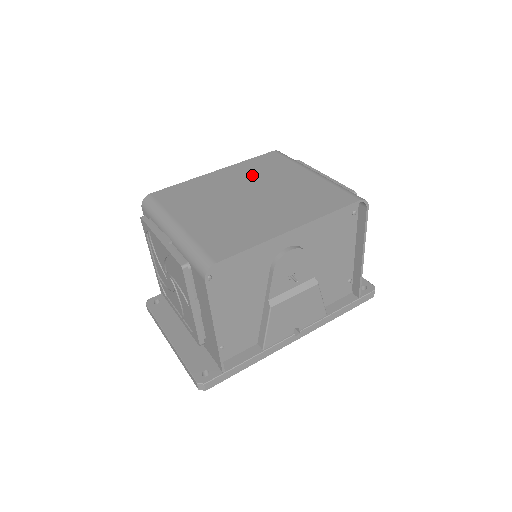
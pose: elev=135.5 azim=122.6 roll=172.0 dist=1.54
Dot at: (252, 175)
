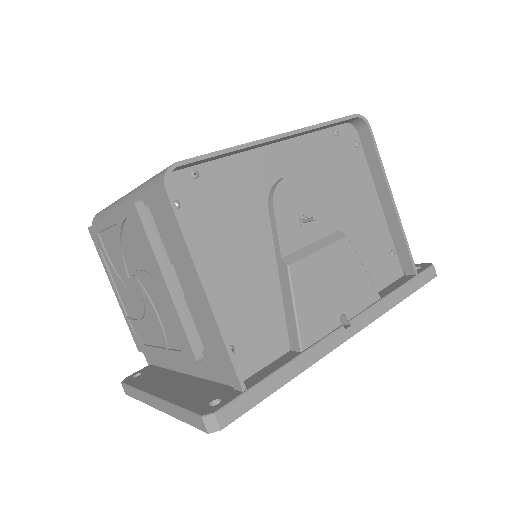
Dot at: occluded
